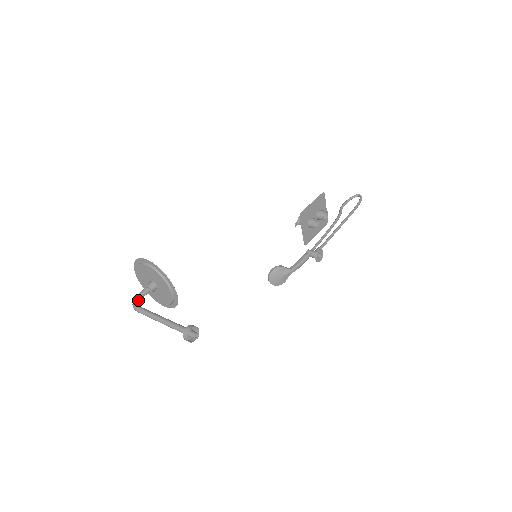
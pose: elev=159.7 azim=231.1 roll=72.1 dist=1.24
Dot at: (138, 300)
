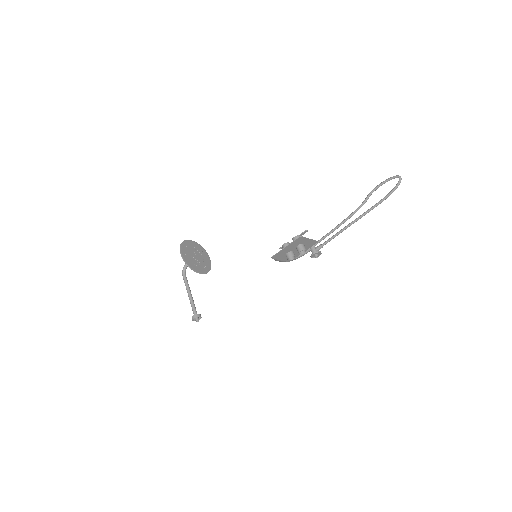
Dot at: (185, 268)
